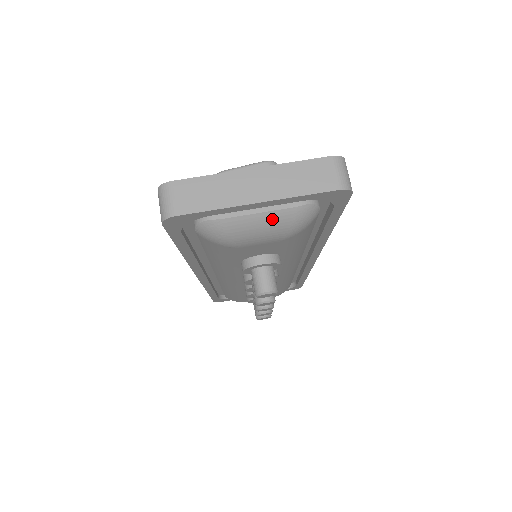
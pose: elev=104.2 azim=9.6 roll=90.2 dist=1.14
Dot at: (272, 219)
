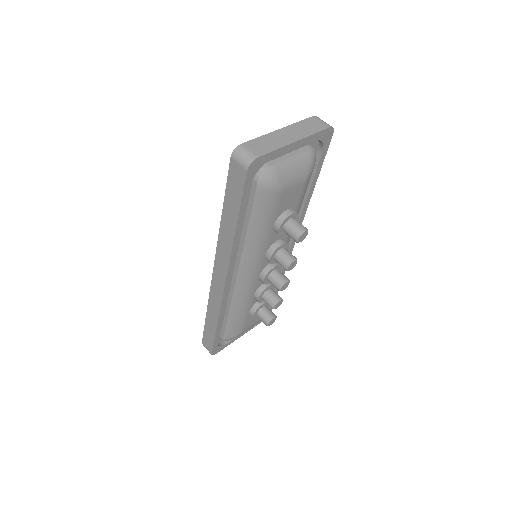
Dot at: (299, 161)
